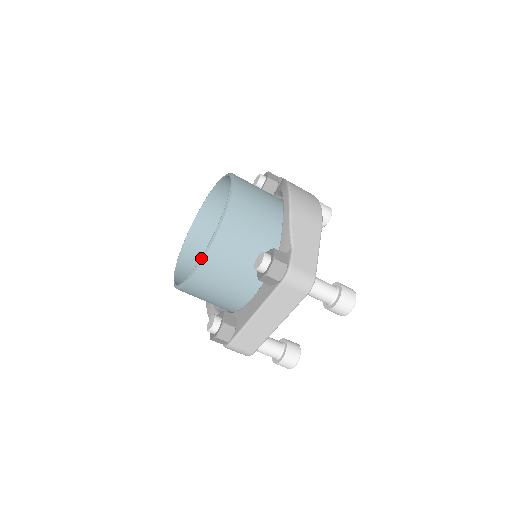
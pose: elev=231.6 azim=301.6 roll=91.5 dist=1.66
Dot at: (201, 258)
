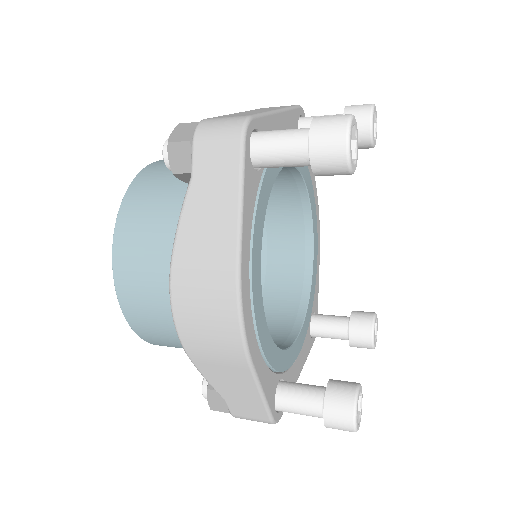
Dot at: occluded
